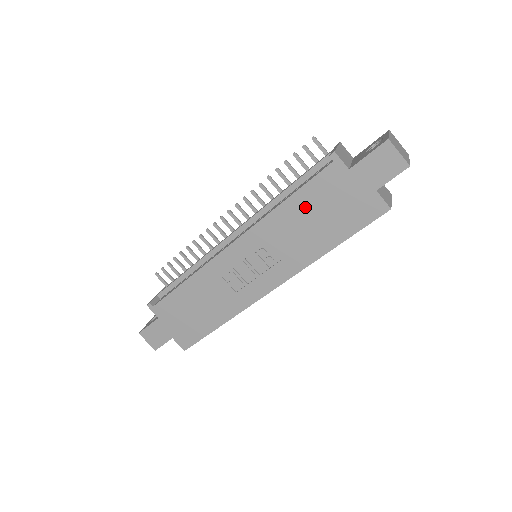
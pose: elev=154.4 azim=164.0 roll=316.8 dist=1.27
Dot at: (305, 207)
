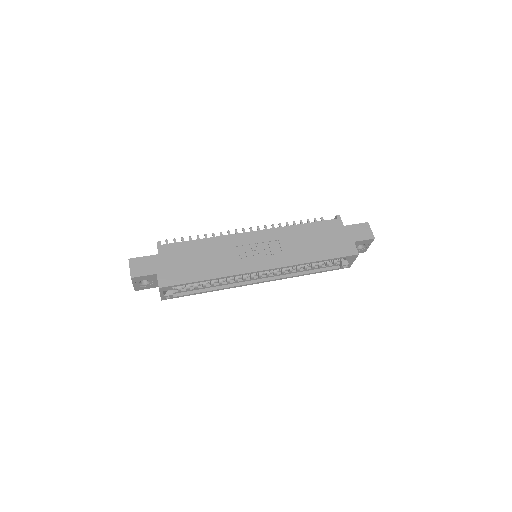
Dot at: (312, 232)
